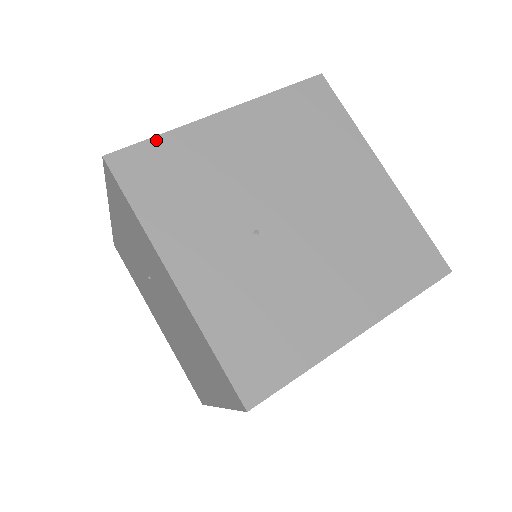
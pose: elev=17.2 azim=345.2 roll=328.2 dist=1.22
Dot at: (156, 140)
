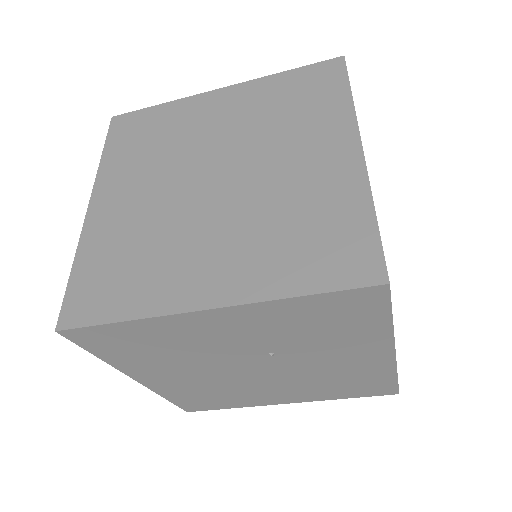
Dot at: occluded
